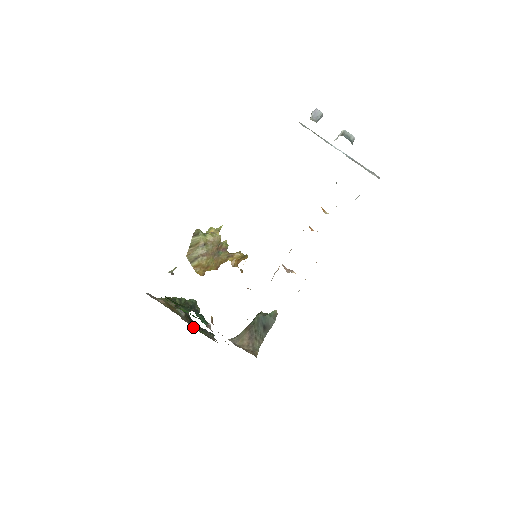
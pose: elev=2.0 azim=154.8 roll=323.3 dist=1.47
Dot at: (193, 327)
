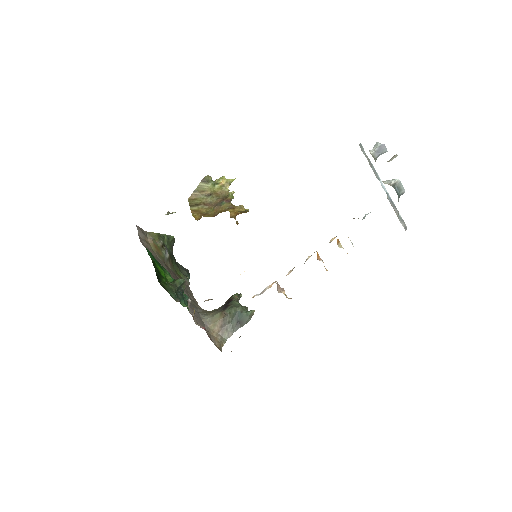
Dot at: (173, 271)
